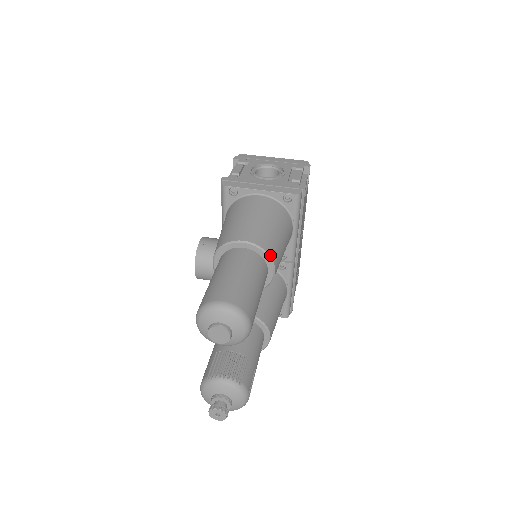
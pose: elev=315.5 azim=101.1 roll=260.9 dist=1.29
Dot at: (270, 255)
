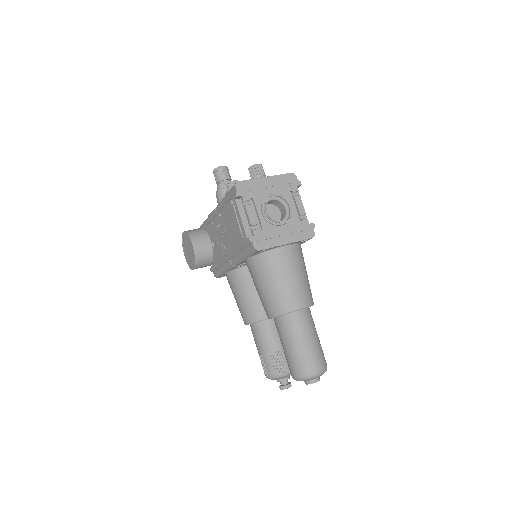
Dot at: occluded
